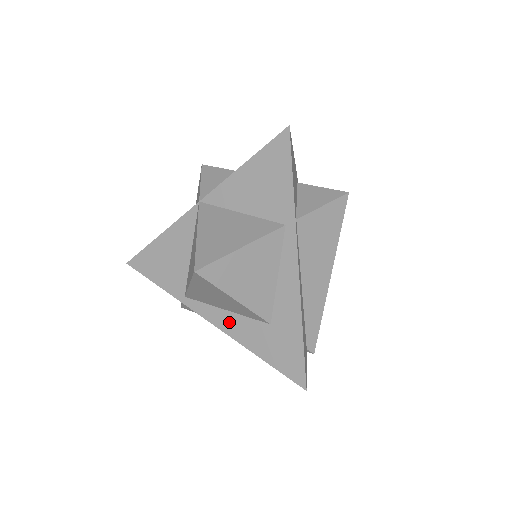
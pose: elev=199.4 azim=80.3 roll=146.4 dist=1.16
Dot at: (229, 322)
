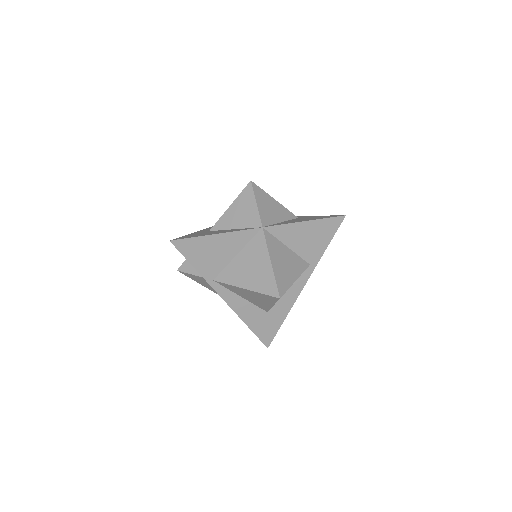
Dot at: (239, 304)
